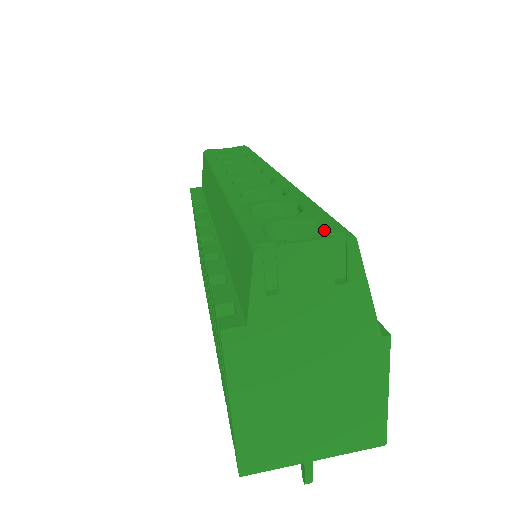
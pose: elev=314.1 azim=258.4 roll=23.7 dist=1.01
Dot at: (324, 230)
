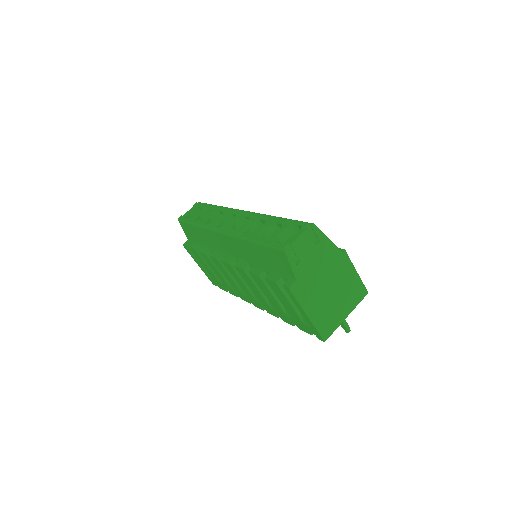
Dot at: (298, 227)
